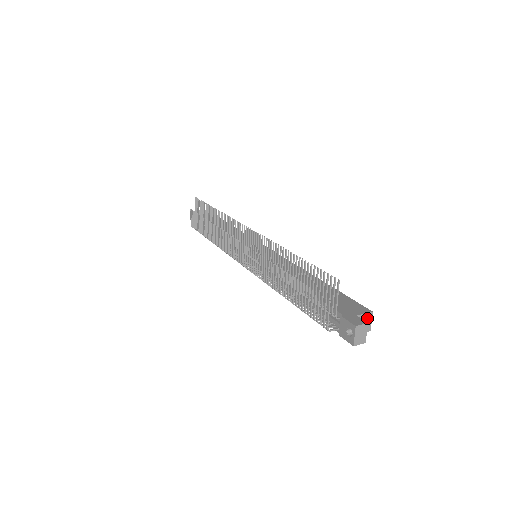
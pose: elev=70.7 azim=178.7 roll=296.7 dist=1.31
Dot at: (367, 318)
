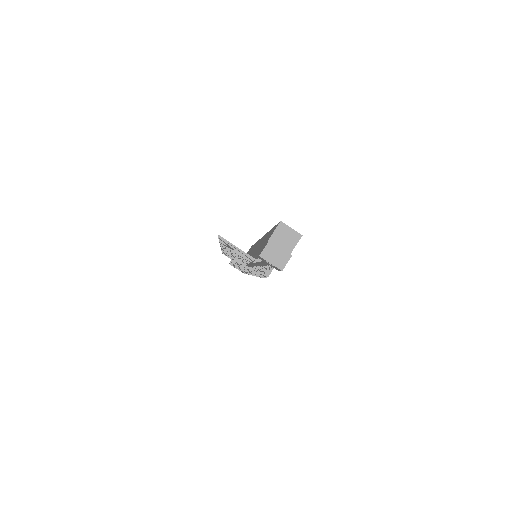
Dot at: (282, 231)
